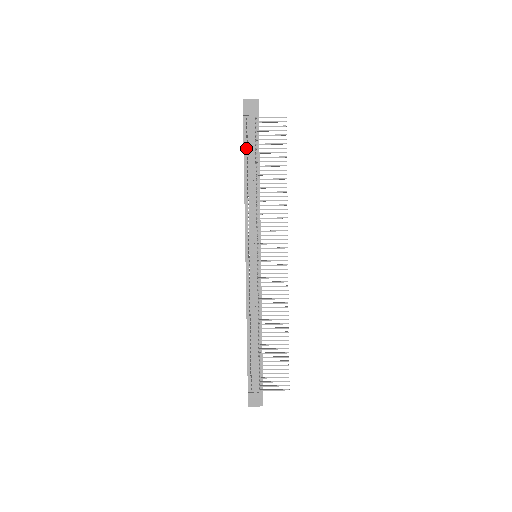
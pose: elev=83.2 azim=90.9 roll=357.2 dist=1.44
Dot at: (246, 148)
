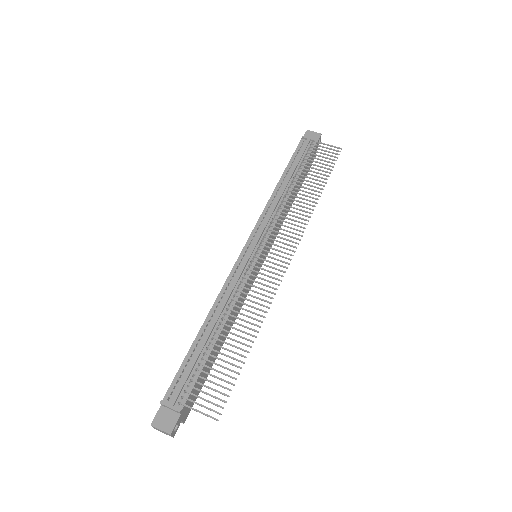
Dot at: (292, 161)
